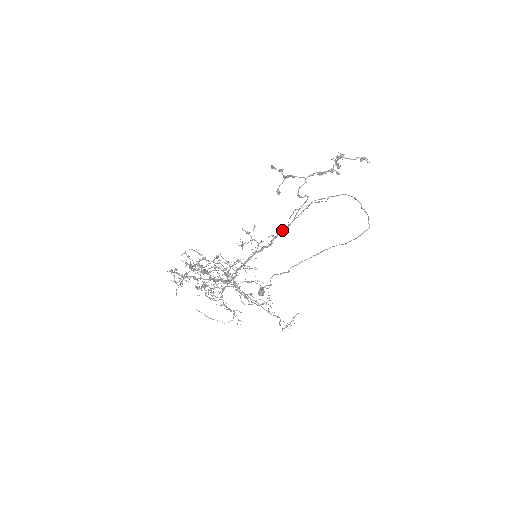
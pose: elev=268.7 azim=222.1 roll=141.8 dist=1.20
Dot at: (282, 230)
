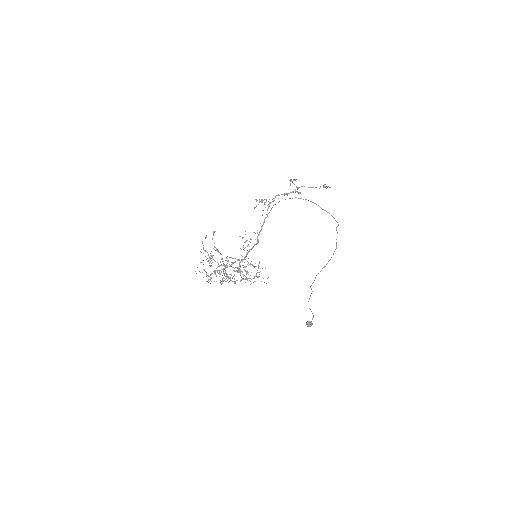
Dot at: (261, 228)
